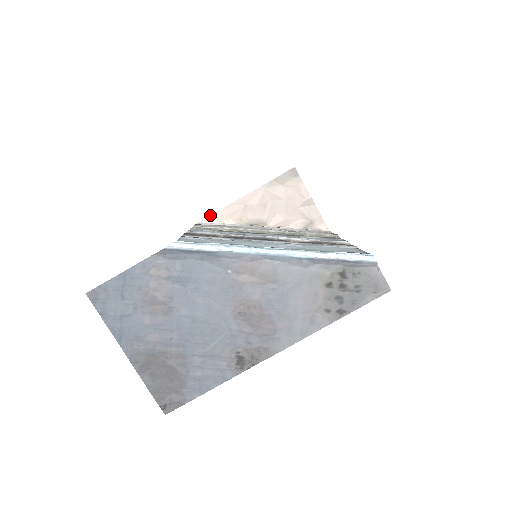
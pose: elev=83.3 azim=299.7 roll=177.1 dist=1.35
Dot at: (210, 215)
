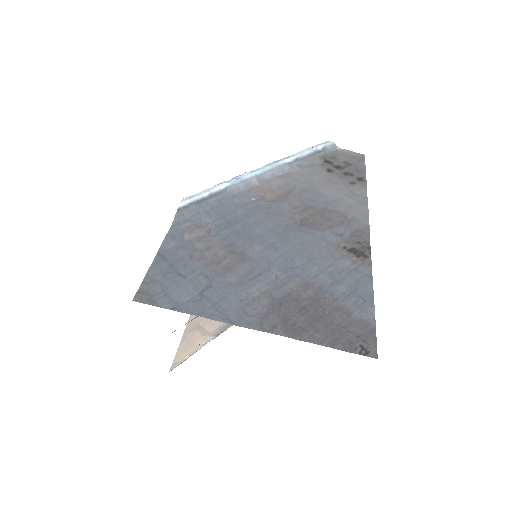
Dot at: occluded
